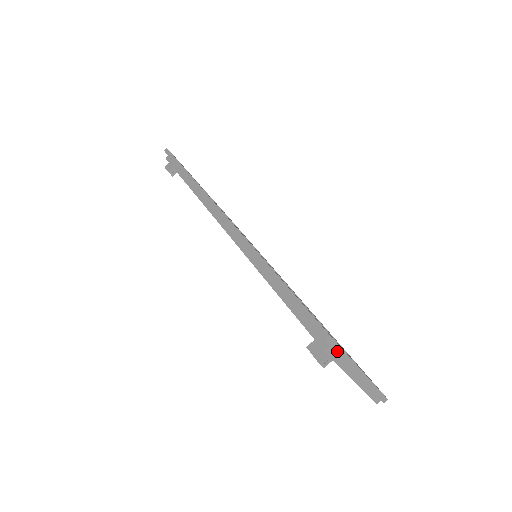
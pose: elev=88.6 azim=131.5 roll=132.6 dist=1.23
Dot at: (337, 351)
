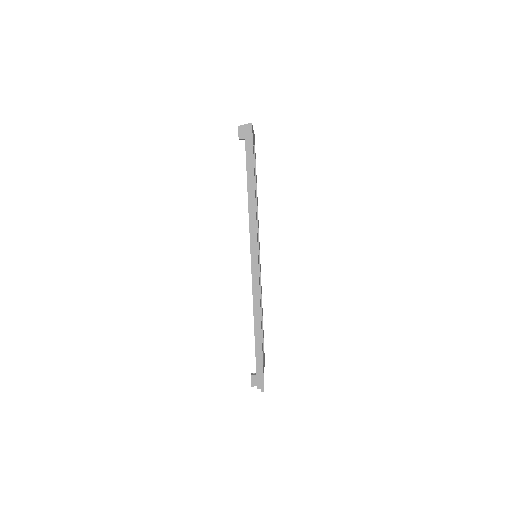
Dot at: occluded
